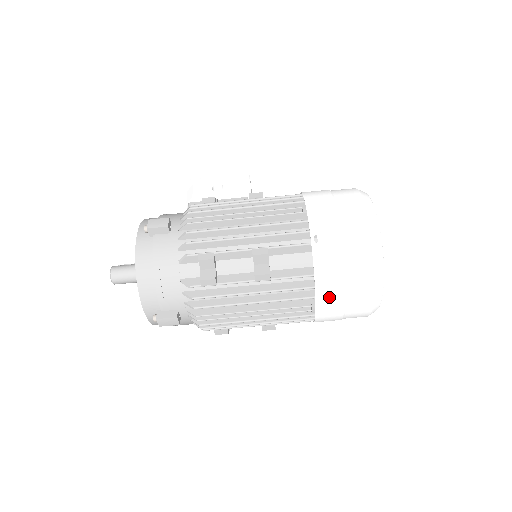
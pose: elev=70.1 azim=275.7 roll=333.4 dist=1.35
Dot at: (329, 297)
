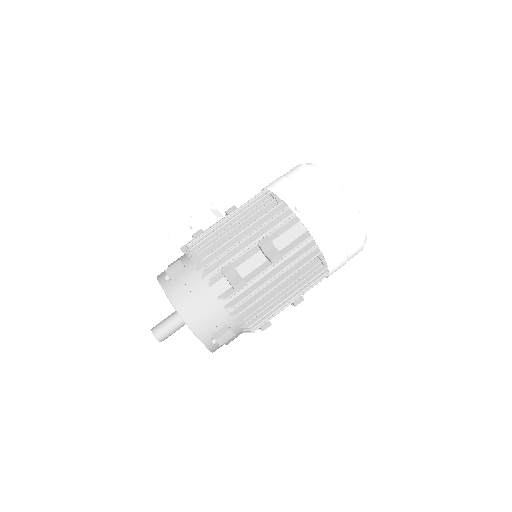
Dot at: (330, 246)
